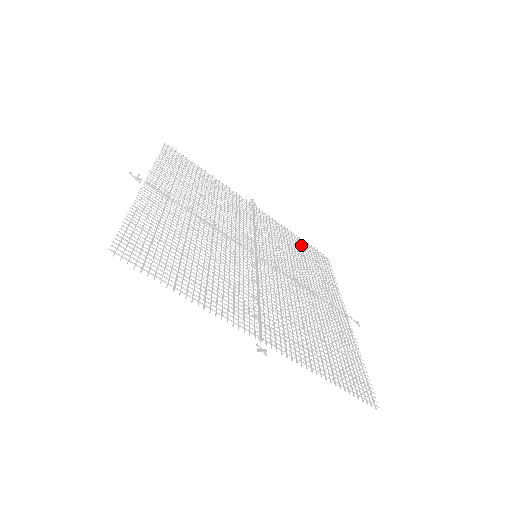
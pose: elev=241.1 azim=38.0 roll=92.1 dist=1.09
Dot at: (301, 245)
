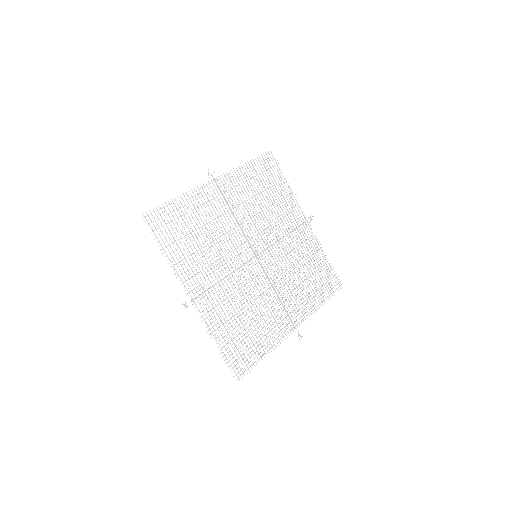
Dot at: (321, 266)
